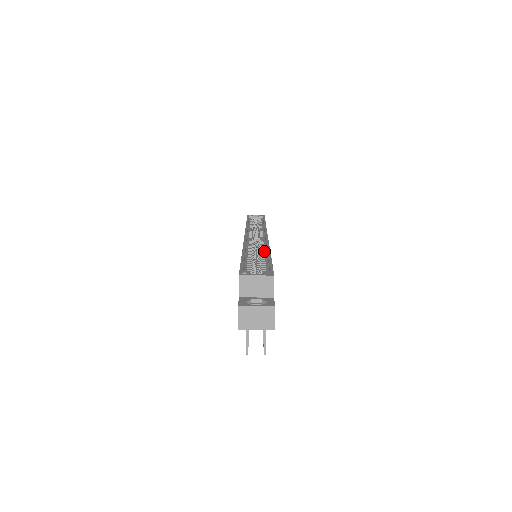
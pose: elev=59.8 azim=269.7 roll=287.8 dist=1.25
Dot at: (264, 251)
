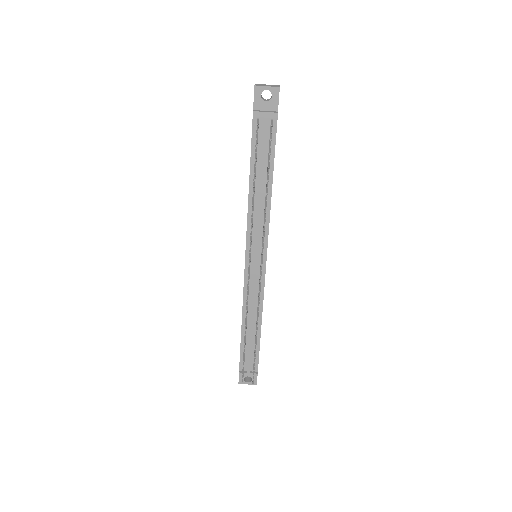
Dot at: occluded
